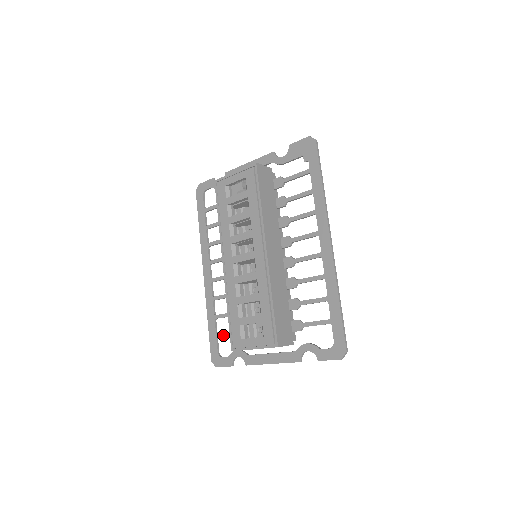
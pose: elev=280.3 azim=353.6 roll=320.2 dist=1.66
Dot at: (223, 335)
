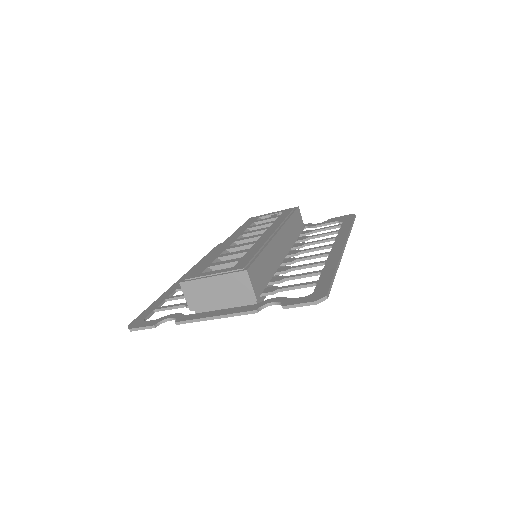
Dot at: (166, 306)
